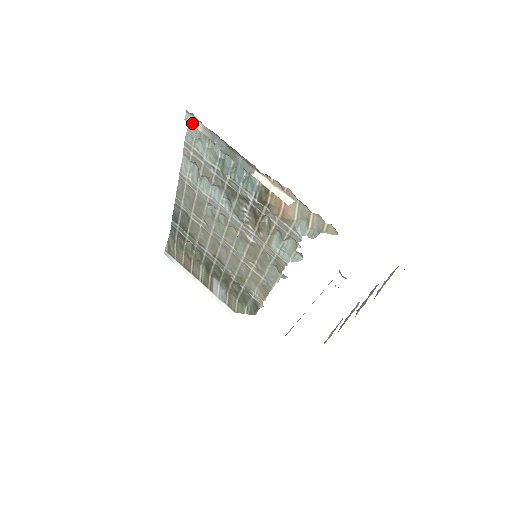
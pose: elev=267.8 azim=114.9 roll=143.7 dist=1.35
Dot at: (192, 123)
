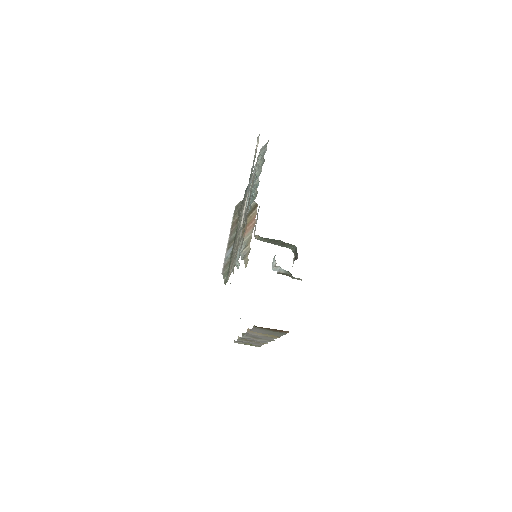
Dot at: (257, 142)
